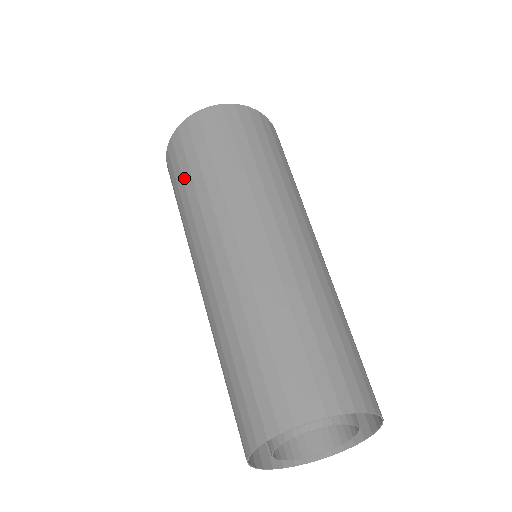
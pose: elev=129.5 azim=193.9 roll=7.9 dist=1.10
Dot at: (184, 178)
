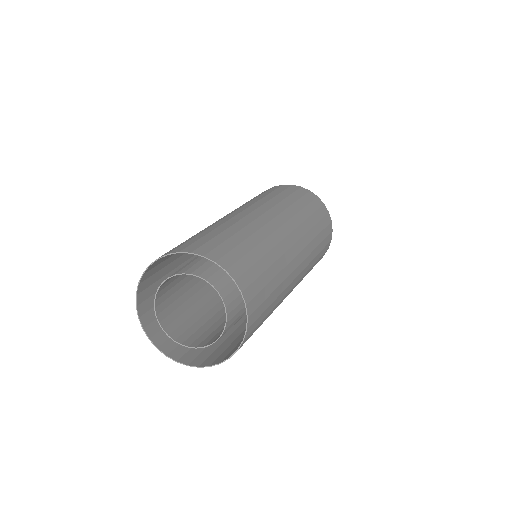
Dot at: occluded
